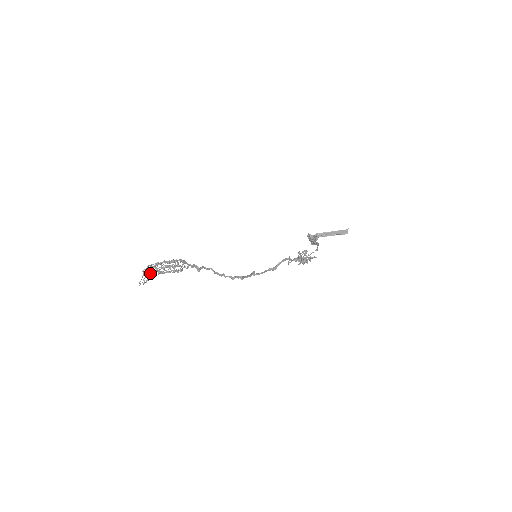
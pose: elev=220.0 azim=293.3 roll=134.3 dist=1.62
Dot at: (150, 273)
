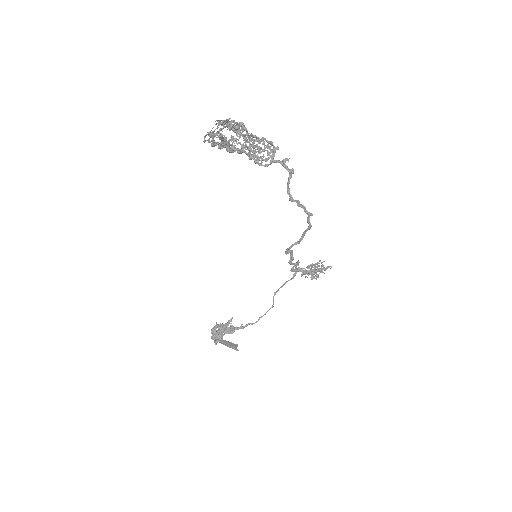
Dot at: (208, 140)
